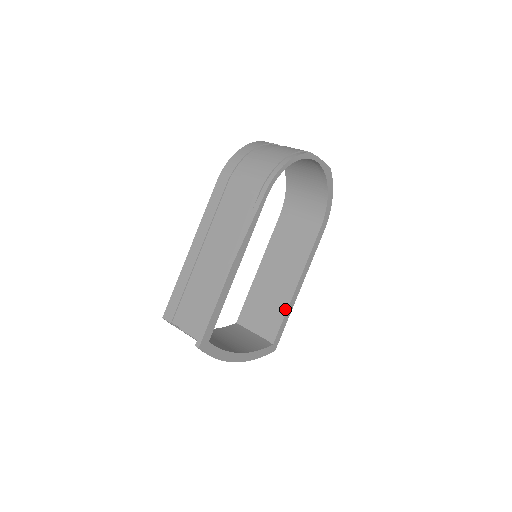
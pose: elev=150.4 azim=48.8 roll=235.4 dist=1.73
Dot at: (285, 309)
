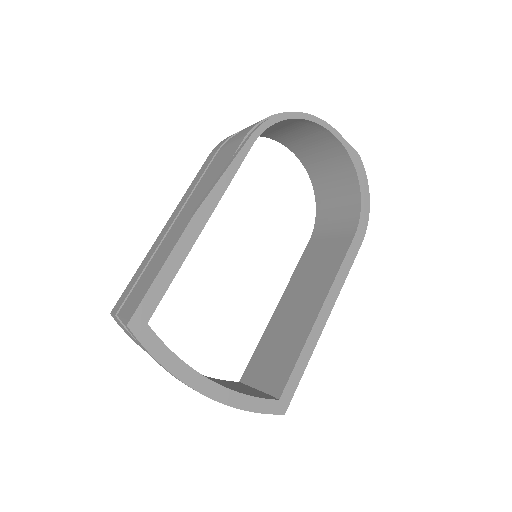
Dot at: (301, 346)
